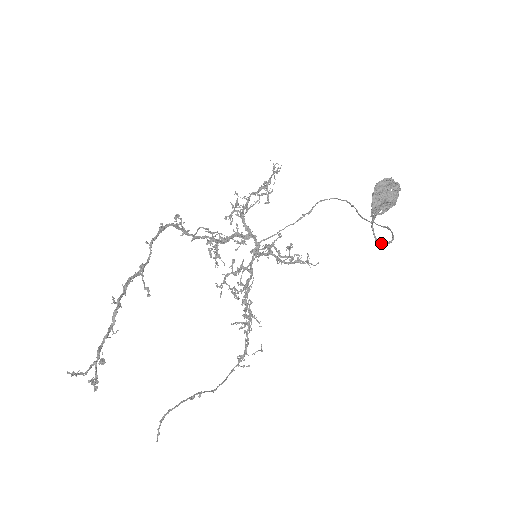
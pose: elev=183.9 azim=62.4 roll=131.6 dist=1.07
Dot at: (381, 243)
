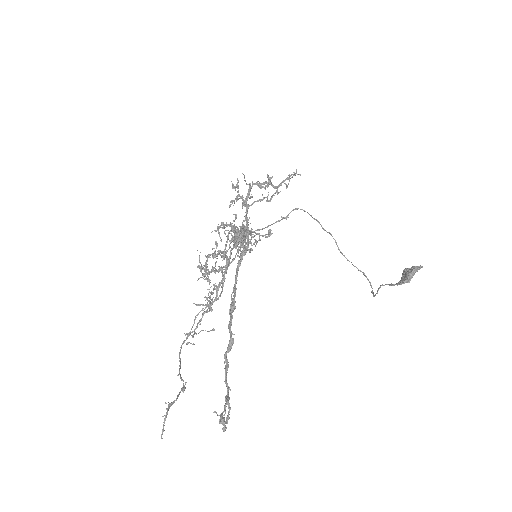
Dot at: (374, 295)
